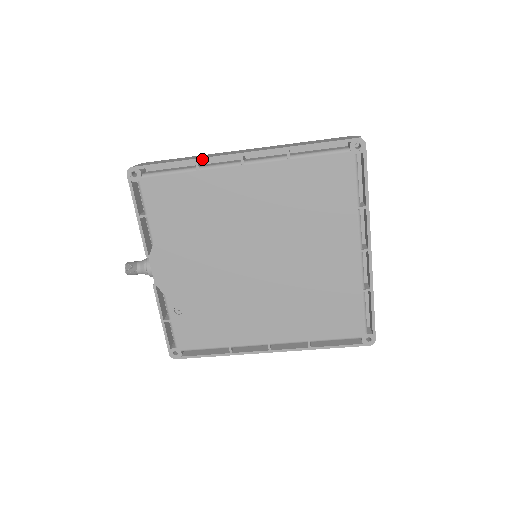
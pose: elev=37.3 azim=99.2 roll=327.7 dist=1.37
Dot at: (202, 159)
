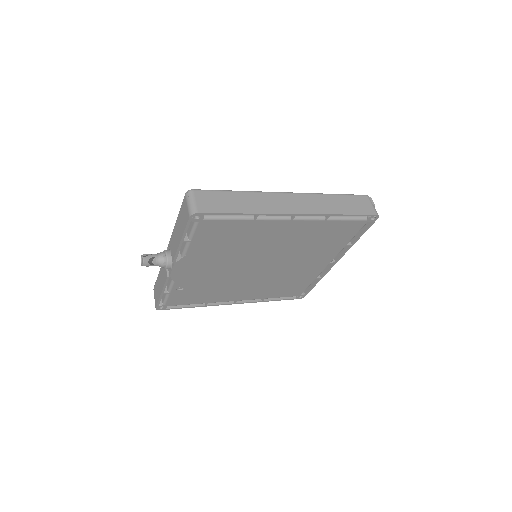
Dot at: (263, 214)
